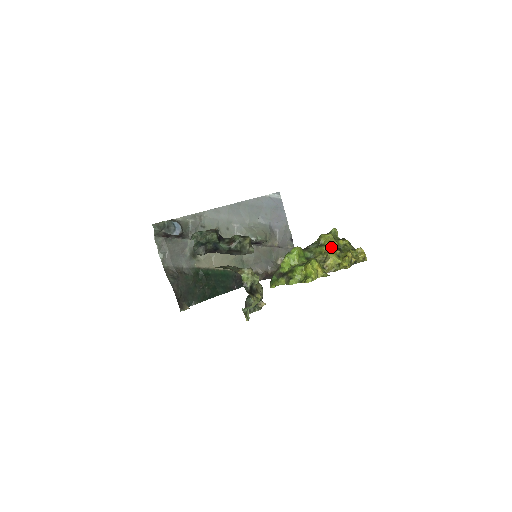
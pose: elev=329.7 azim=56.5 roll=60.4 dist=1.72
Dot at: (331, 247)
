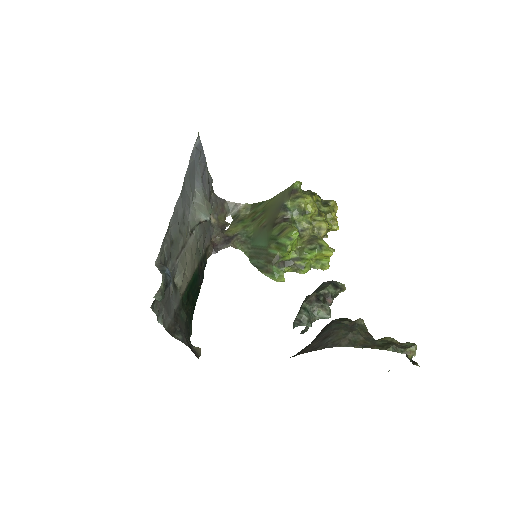
Dot at: (317, 213)
